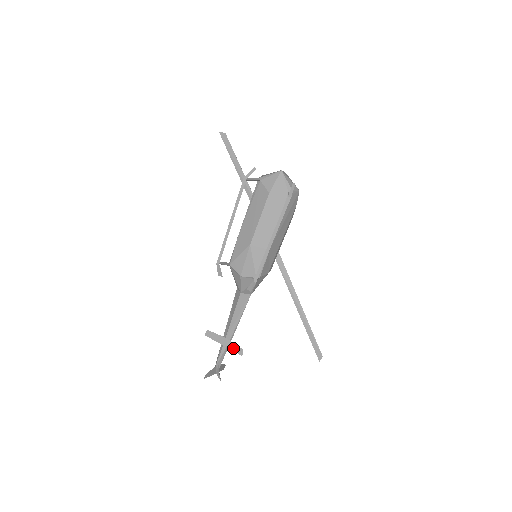
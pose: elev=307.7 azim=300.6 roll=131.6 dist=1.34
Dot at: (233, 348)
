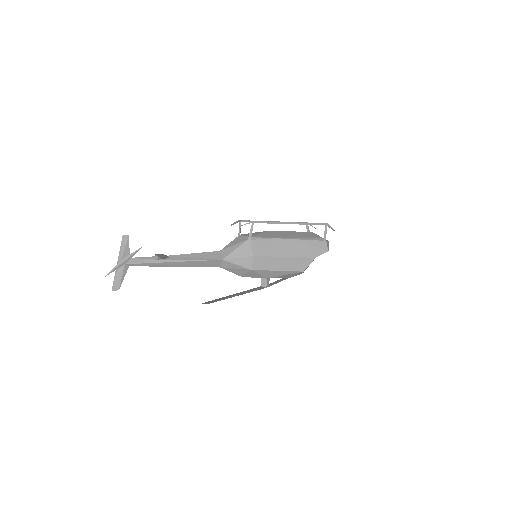
Dot at: (163, 257)
